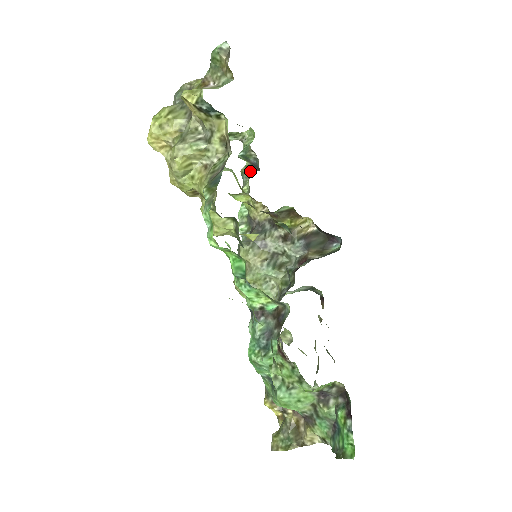
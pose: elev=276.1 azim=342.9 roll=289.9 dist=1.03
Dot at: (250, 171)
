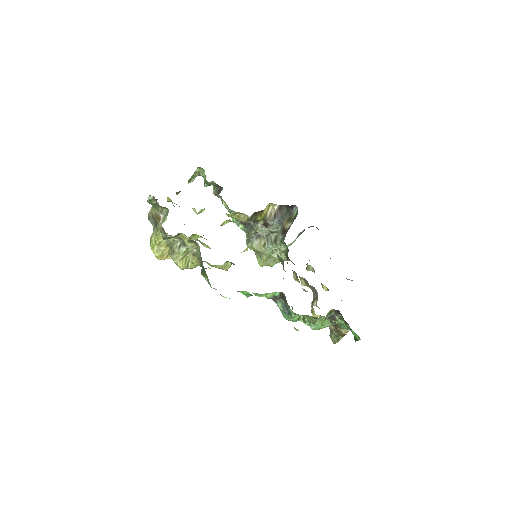
Dot at: (218, 191)
